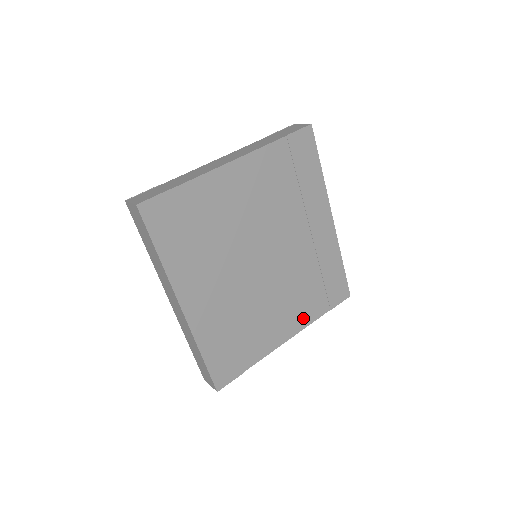
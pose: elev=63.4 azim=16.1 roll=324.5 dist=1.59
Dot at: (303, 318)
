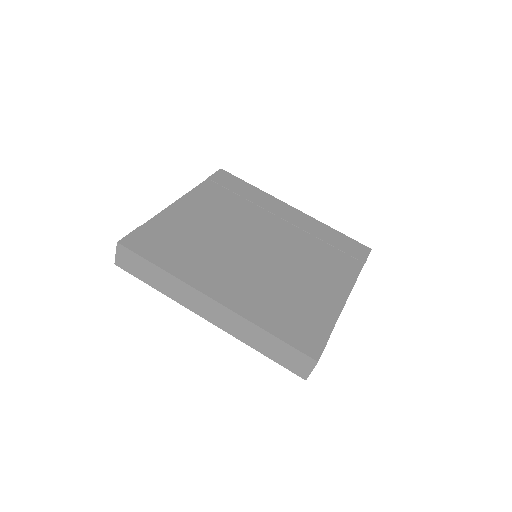
Dot at: (344, 277)
